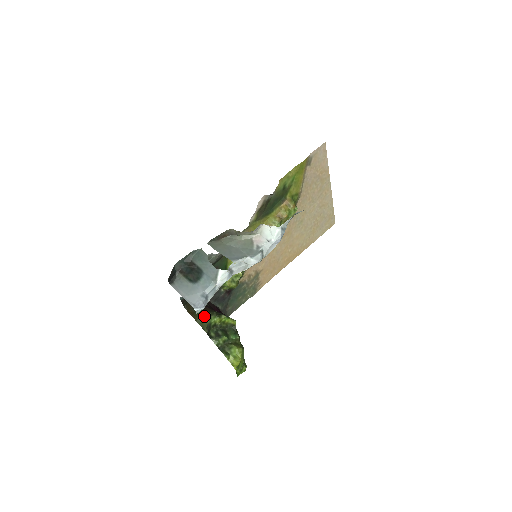
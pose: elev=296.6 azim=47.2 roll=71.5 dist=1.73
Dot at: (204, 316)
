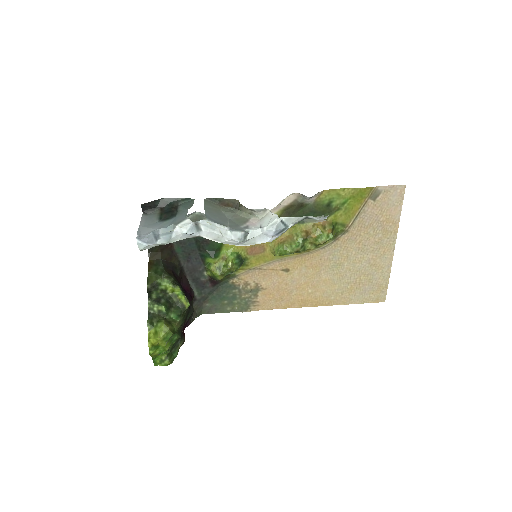
Dot at: (159, 273)
